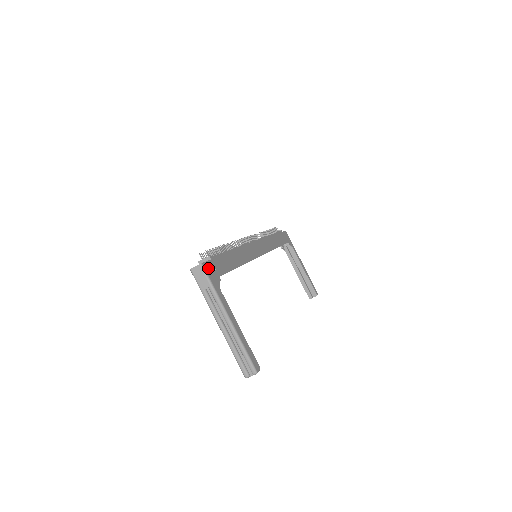
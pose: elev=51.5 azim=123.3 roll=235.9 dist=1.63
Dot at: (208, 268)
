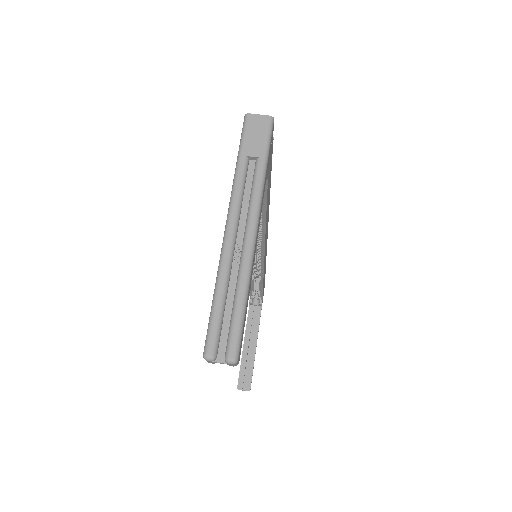
Dot at: (272, 138)
